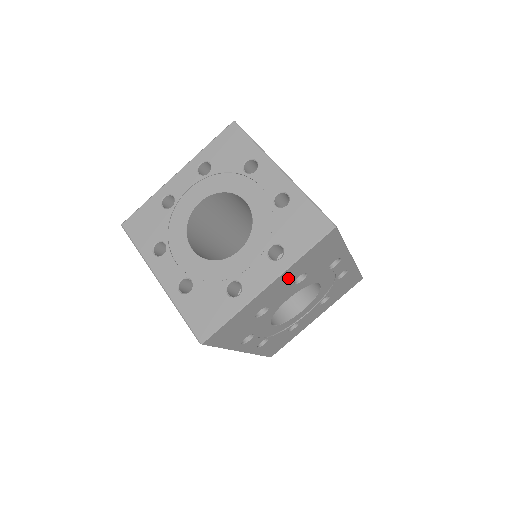
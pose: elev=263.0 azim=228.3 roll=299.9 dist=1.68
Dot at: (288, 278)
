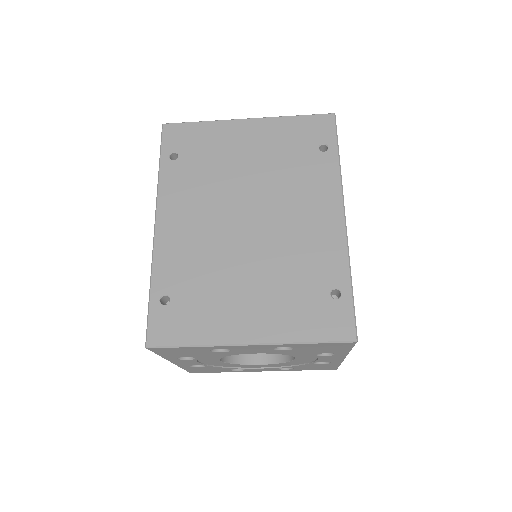
Dot at: occluded
